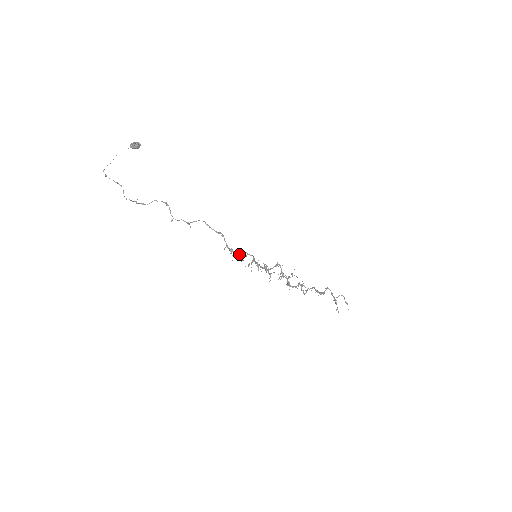
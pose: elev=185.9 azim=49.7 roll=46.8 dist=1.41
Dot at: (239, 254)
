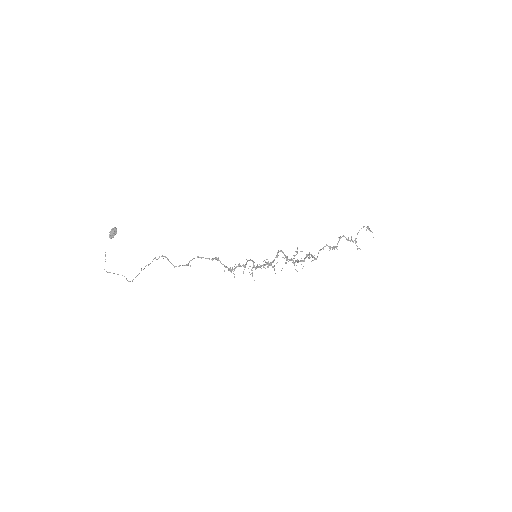
Dot at: (239, 266)
